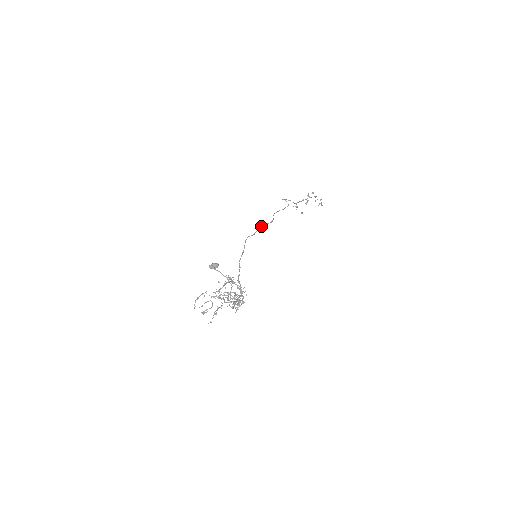
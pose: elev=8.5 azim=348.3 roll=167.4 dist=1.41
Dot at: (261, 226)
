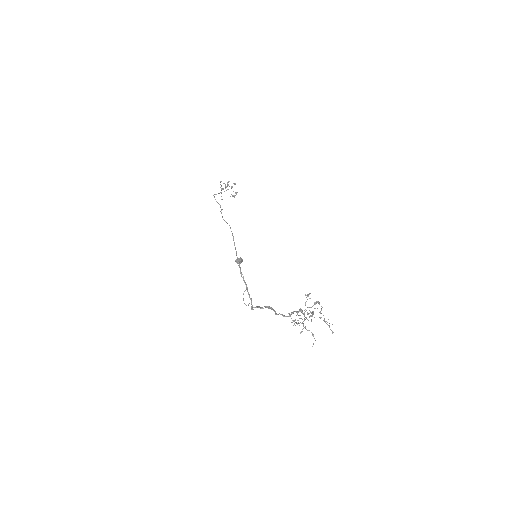
Dot at: occluded
